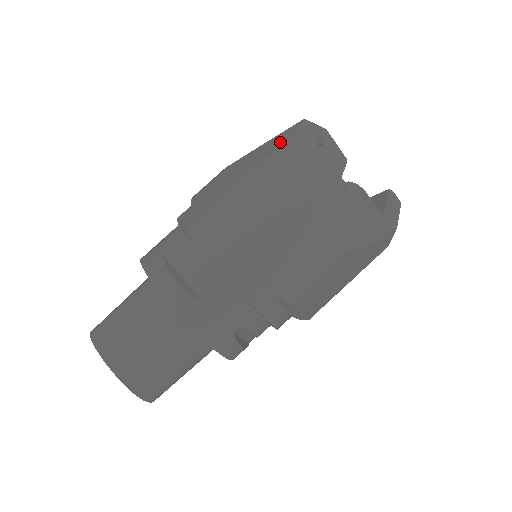
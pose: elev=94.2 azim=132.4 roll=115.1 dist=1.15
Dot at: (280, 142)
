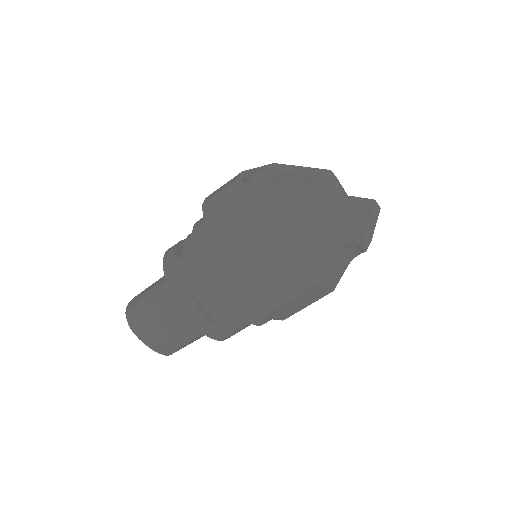
Dot at: (299, 219)
